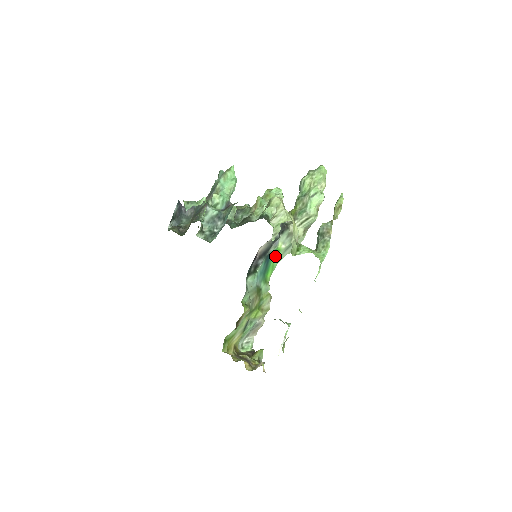
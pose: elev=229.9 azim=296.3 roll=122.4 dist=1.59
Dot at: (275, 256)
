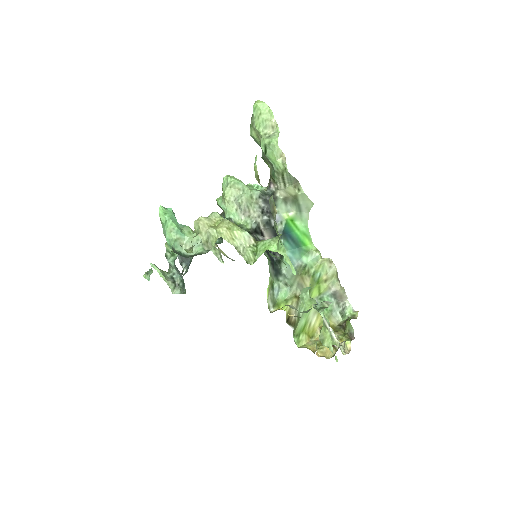
Dot at: (294, 226)
